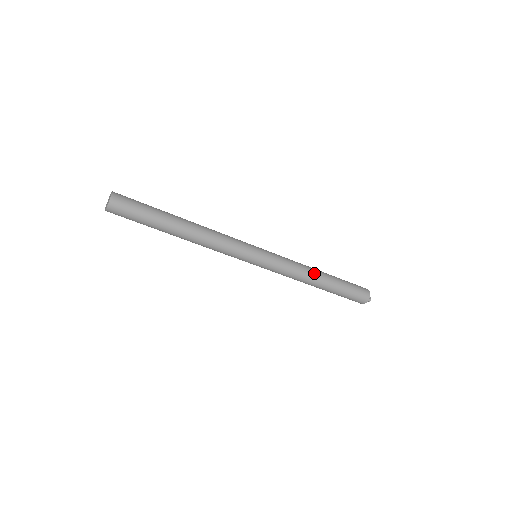
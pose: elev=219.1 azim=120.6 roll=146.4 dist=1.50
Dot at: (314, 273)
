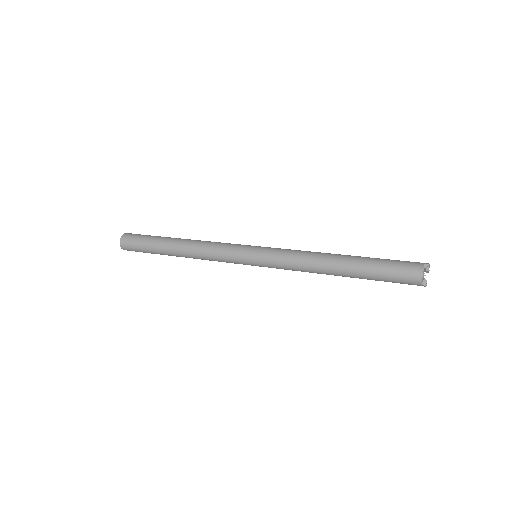
Dot at: (323, 269)
